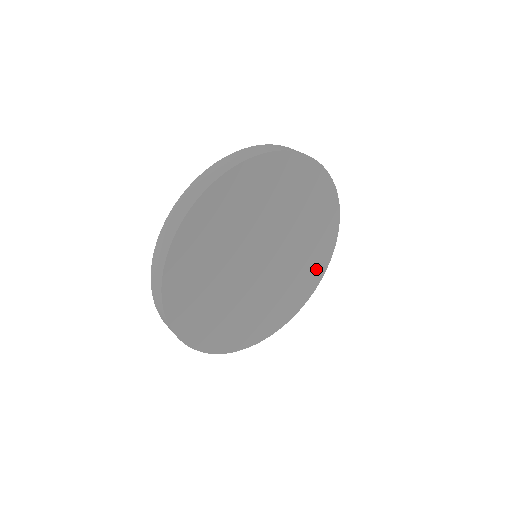
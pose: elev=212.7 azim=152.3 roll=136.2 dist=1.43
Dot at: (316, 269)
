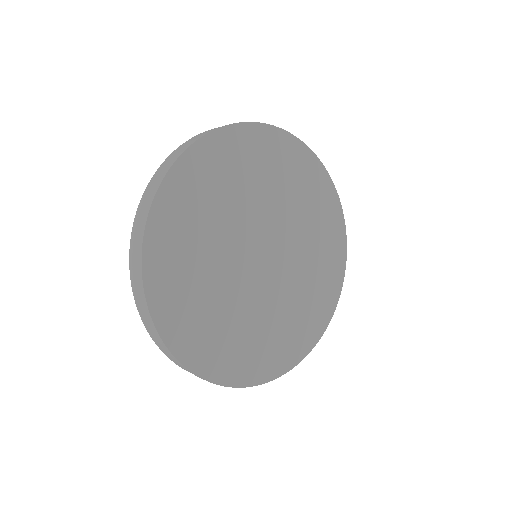
Dot at: (334, 244)
